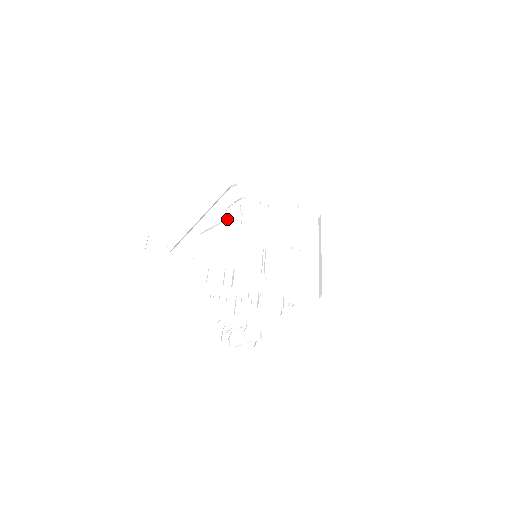
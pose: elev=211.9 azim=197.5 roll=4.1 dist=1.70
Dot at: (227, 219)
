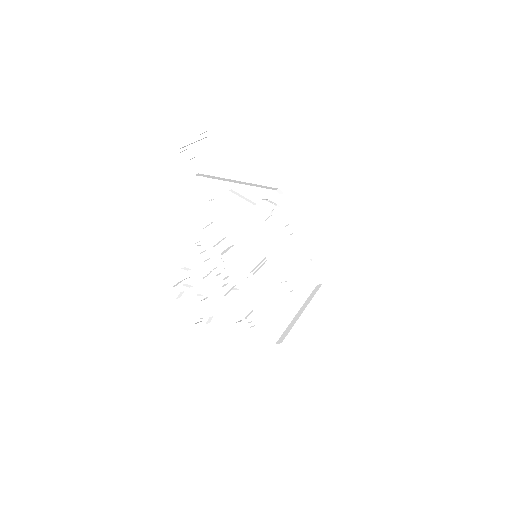
Dot at: (257, 205)
